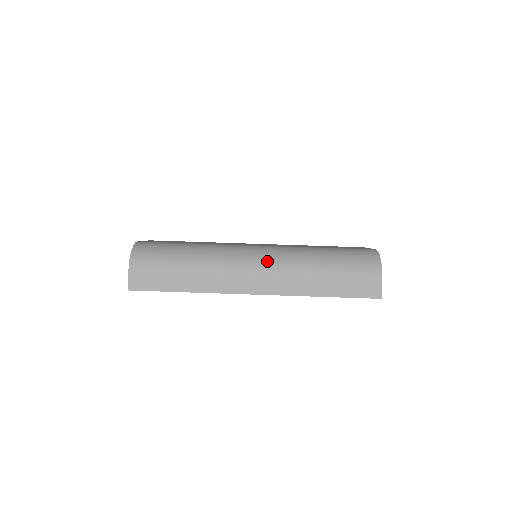
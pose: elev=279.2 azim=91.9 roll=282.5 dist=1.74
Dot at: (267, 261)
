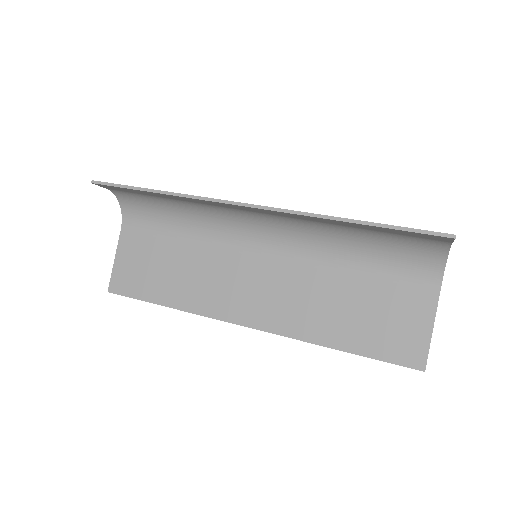
Dot at: (277, 222)
